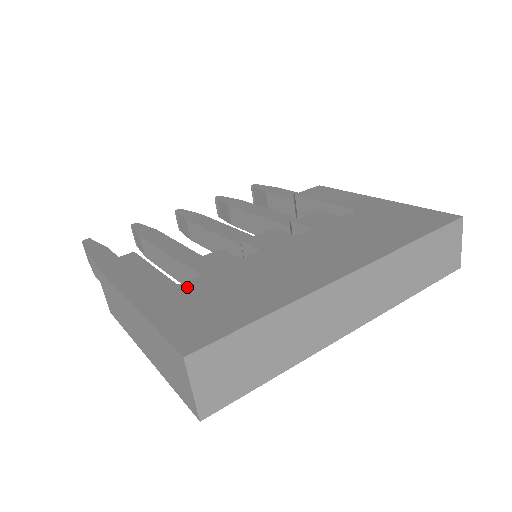
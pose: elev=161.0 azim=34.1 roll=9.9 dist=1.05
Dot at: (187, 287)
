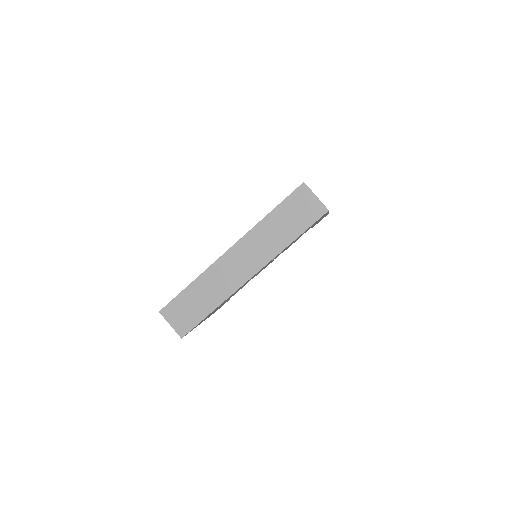
Dot at: occluded
